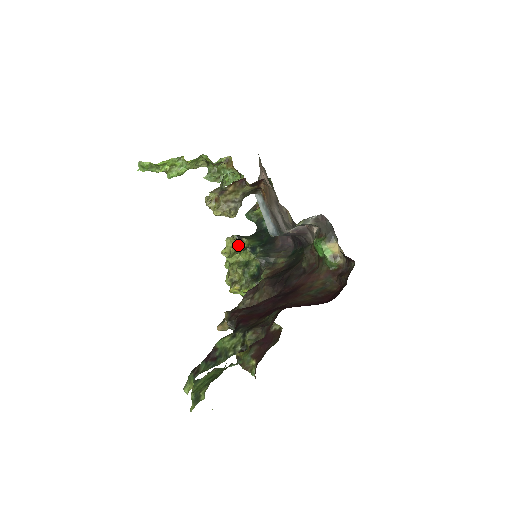
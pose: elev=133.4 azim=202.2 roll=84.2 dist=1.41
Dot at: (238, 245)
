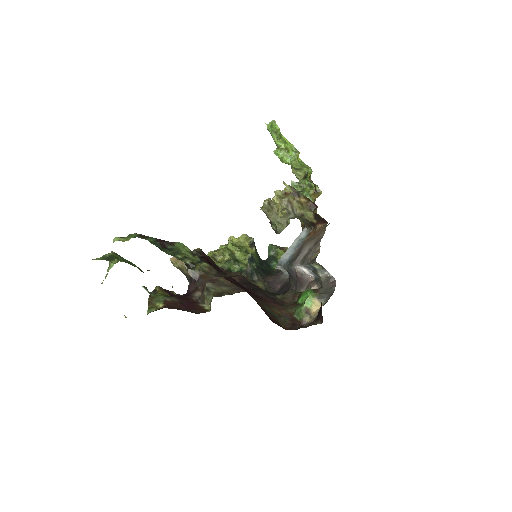
Dot at: (247, 246)
